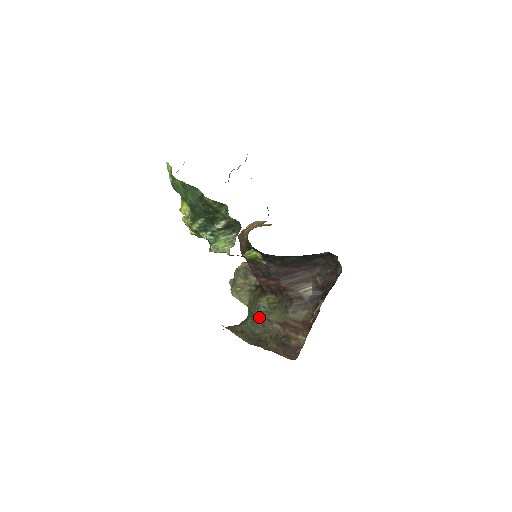
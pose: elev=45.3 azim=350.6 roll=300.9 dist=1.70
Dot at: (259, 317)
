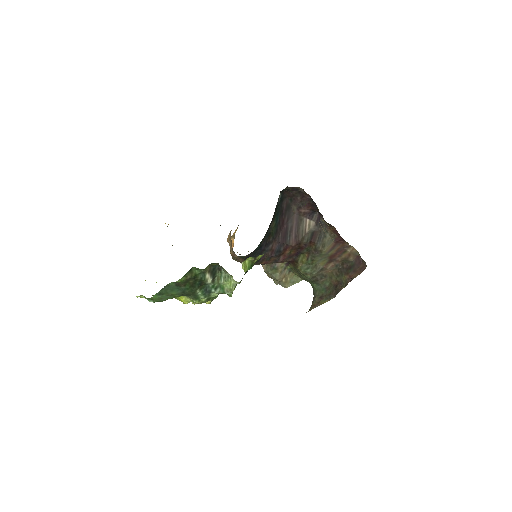
Dot at: (315, 277)
